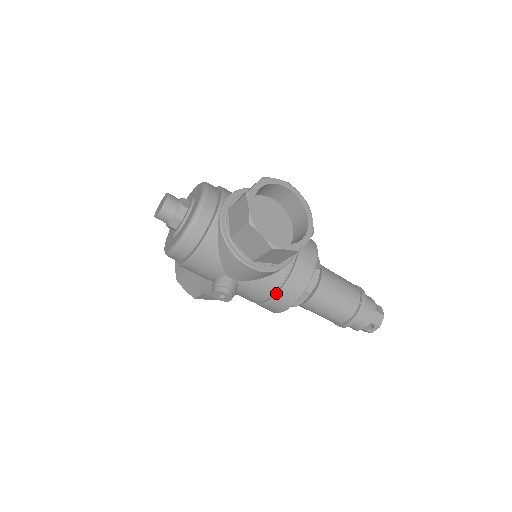
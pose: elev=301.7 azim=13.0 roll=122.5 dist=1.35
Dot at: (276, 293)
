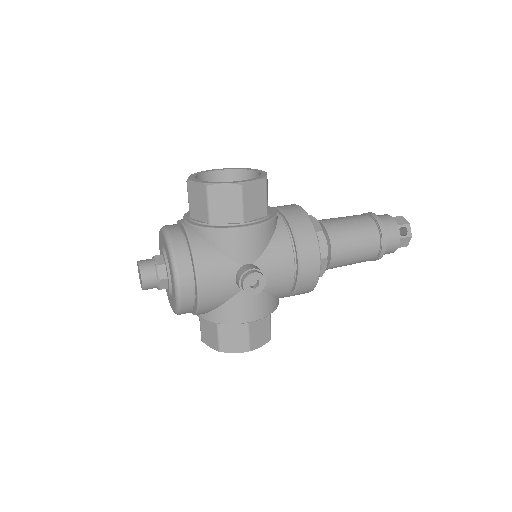
Dot at: (295, 248)
